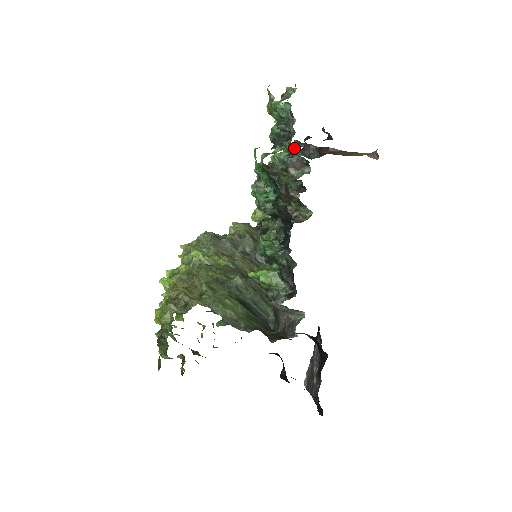
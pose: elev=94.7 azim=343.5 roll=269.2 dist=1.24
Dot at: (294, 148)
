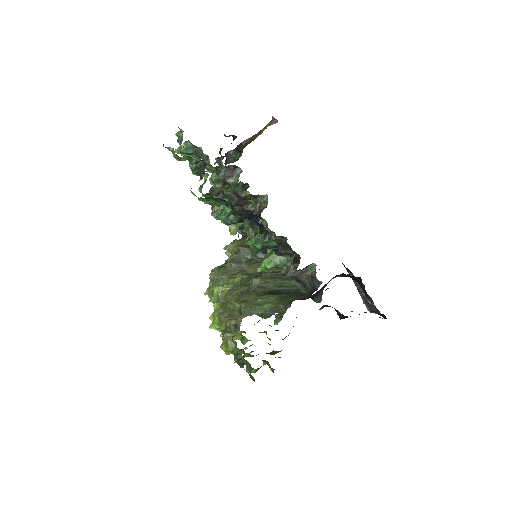
Dot at: occluded
